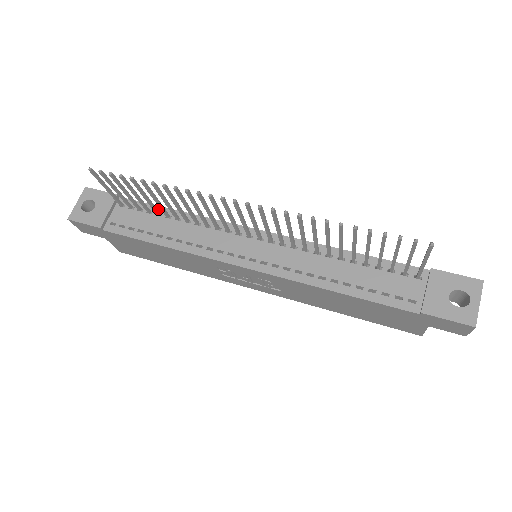
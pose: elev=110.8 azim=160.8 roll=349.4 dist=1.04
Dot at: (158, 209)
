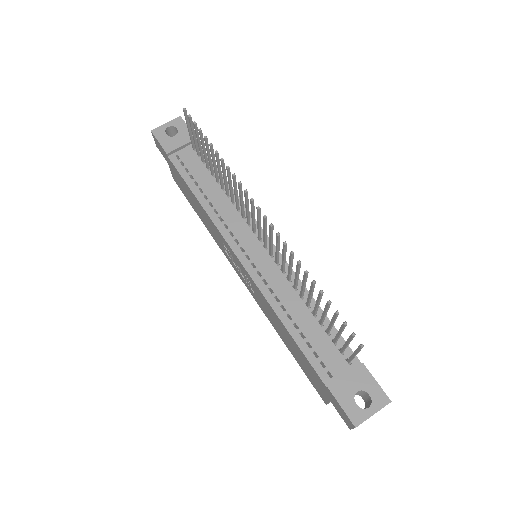
Dot at: occluded
